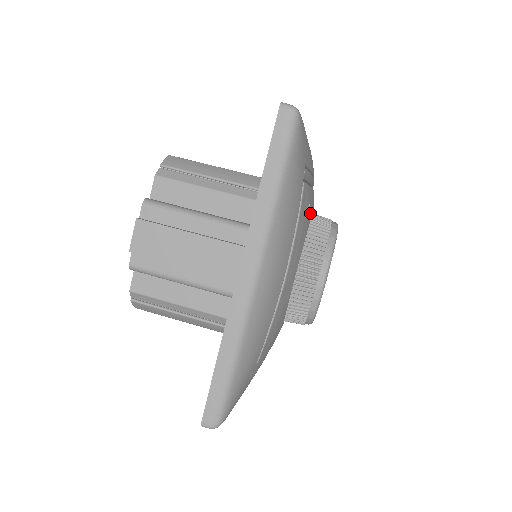
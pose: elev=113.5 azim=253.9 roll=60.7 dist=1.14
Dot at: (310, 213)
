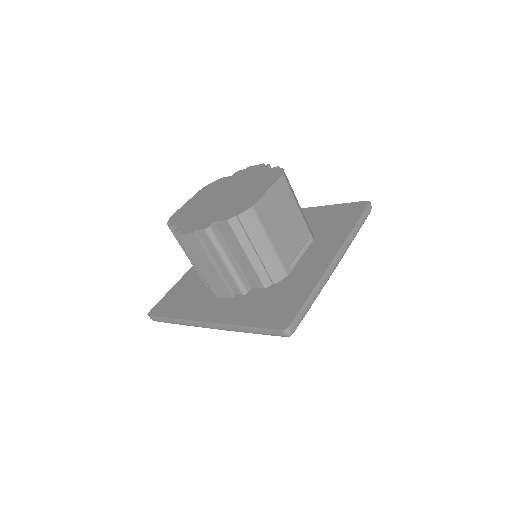
Dot at: occluded
